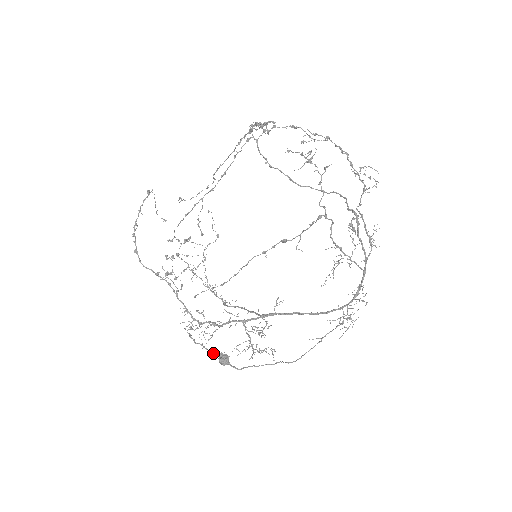
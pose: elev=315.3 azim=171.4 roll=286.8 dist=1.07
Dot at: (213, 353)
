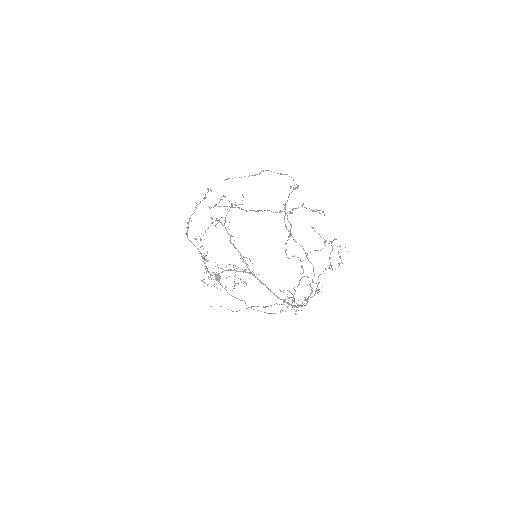
Dot at: occluded
